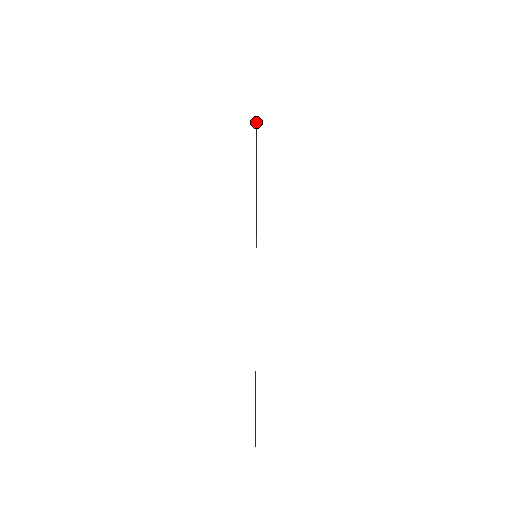
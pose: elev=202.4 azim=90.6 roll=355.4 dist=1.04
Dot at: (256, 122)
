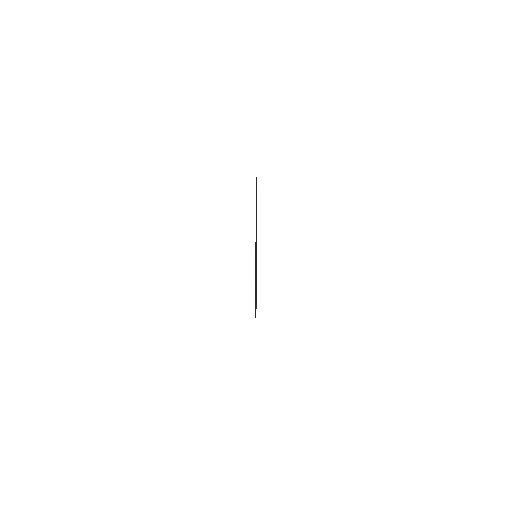
Dot at: occluded
